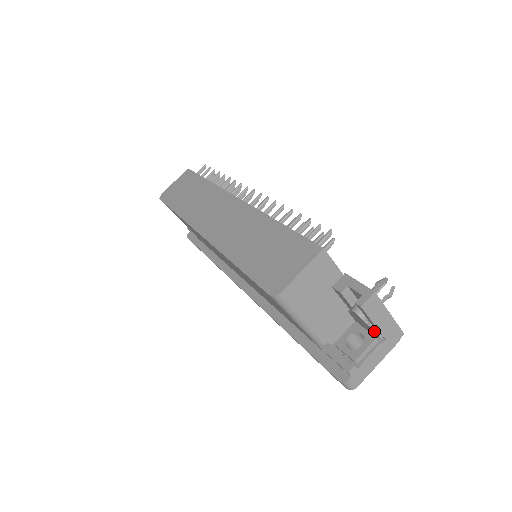
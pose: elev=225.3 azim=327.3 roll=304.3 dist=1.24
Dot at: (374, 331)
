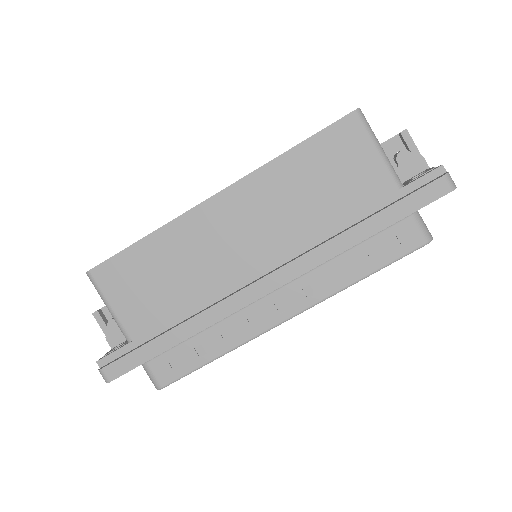
Dot at: (423, 158)
